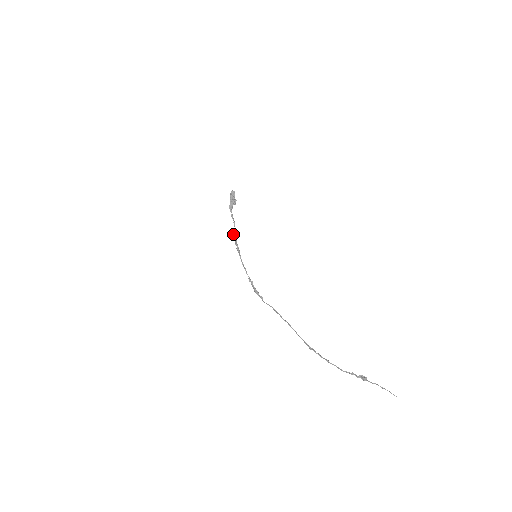
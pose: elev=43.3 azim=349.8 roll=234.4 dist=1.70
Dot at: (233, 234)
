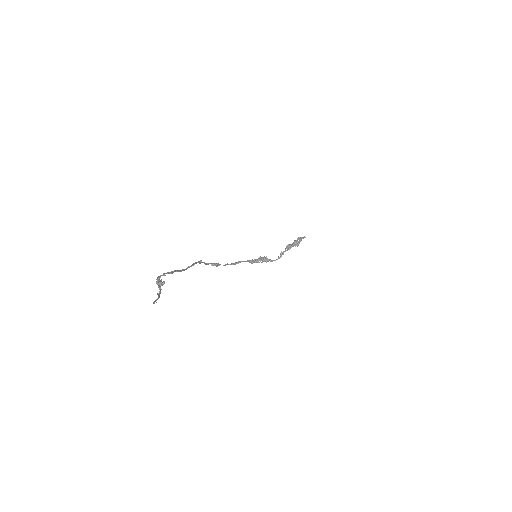
Dot at: occluded
